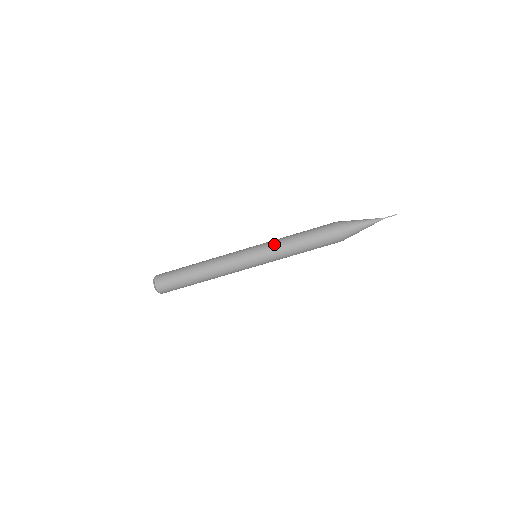
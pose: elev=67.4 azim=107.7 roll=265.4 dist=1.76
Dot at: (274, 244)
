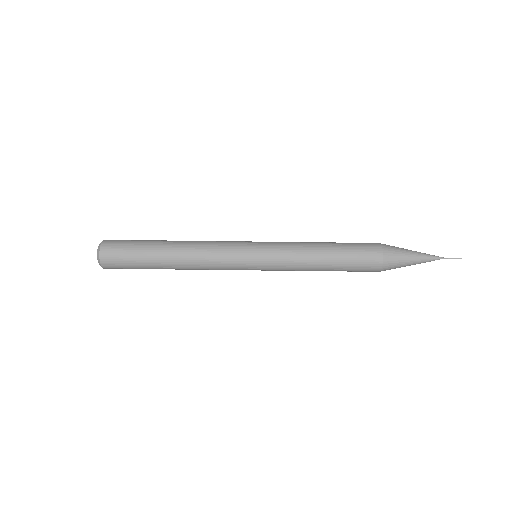
Dot at: (288, 261)
